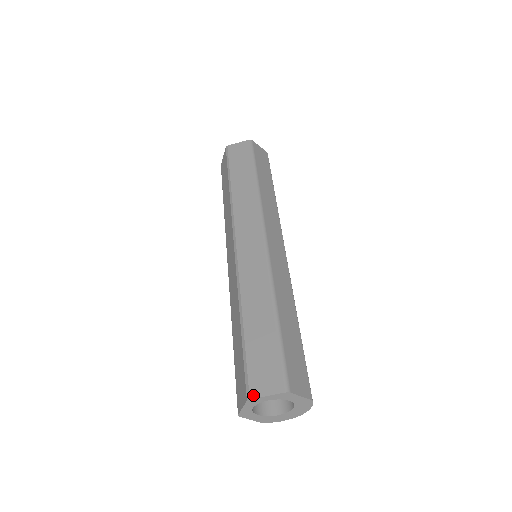
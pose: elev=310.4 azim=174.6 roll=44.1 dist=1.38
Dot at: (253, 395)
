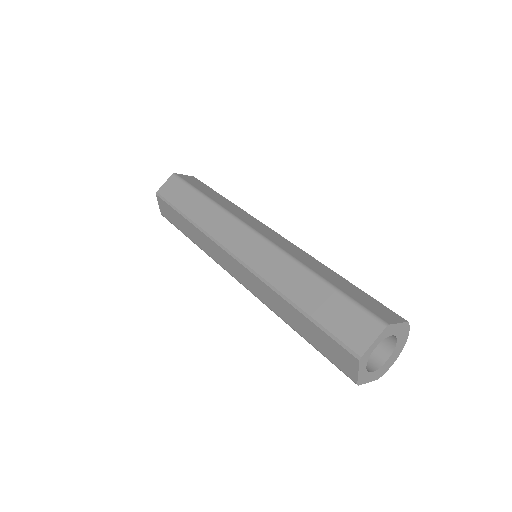
Dot at: (361, 352)
